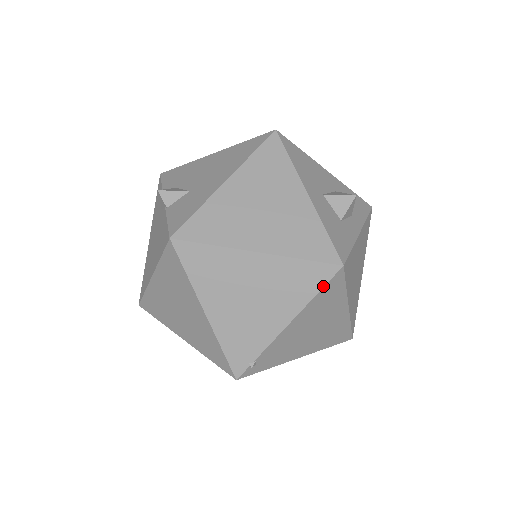
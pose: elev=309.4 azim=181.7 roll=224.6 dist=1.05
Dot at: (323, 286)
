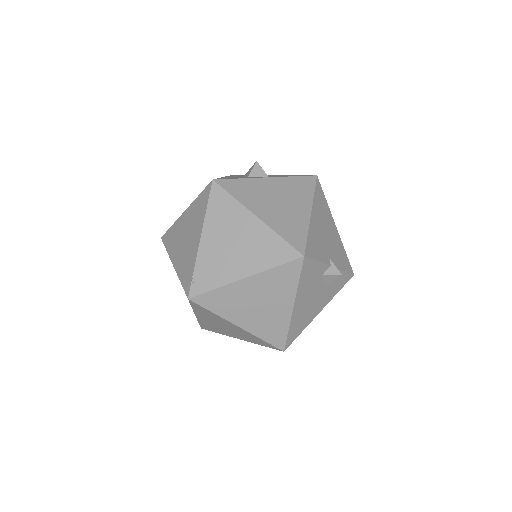
Dot at: (208, 199)
